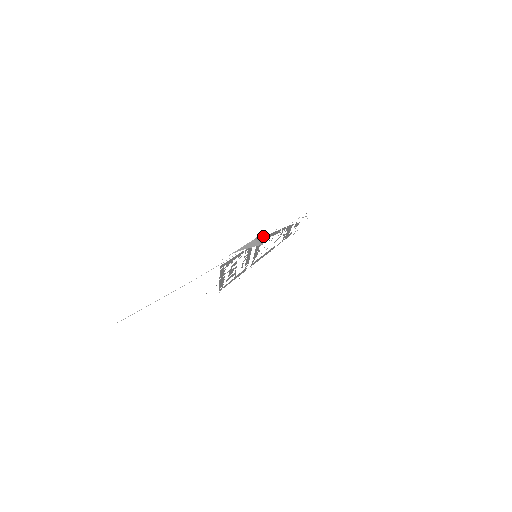
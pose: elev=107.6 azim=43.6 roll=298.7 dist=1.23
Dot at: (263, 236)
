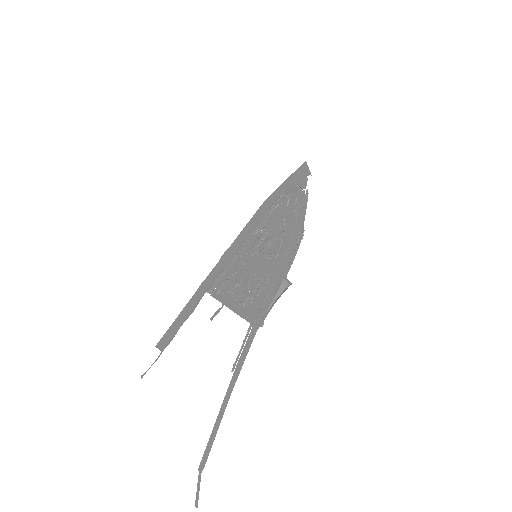
Dot at: (284, 263)
